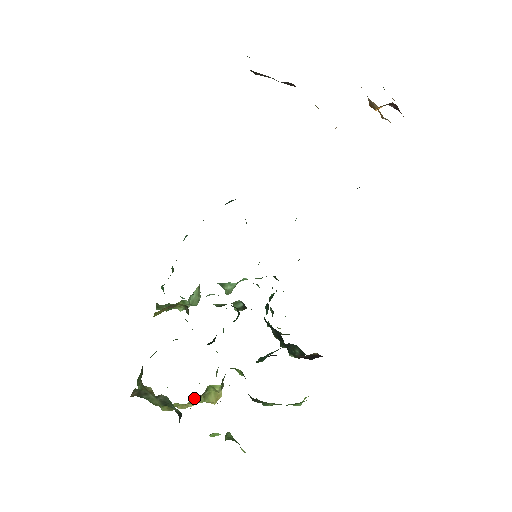
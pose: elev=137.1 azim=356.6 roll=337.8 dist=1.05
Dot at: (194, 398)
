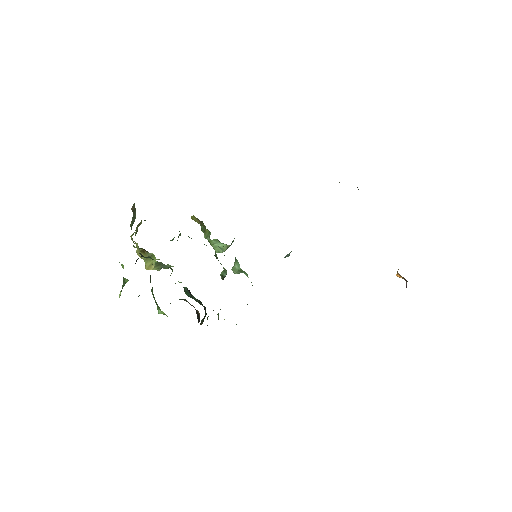
Dot at: (144, 251)
